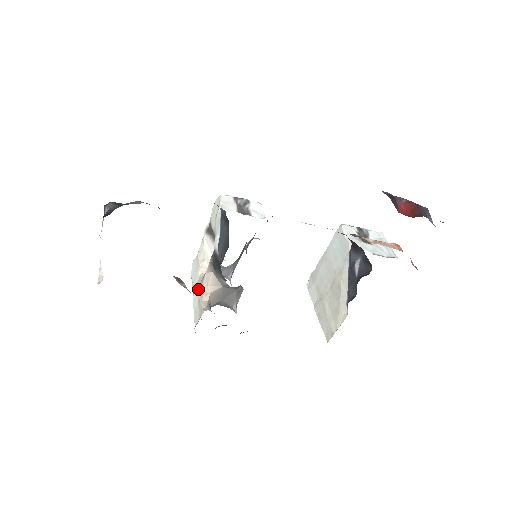
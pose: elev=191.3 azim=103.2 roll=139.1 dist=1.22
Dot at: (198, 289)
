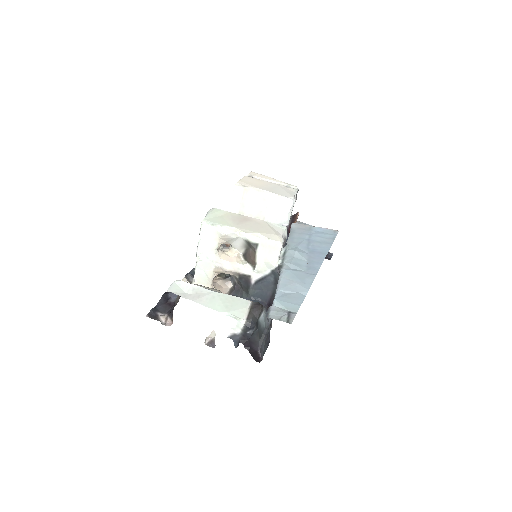
Dot at: (211, 265)
